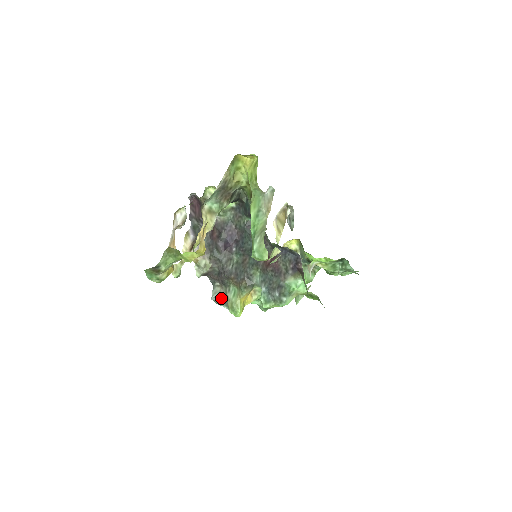
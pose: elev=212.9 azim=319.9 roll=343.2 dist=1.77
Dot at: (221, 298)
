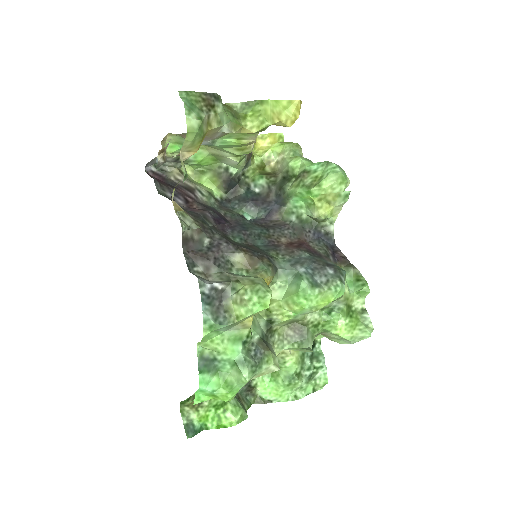
Dot at: (217, 282)
